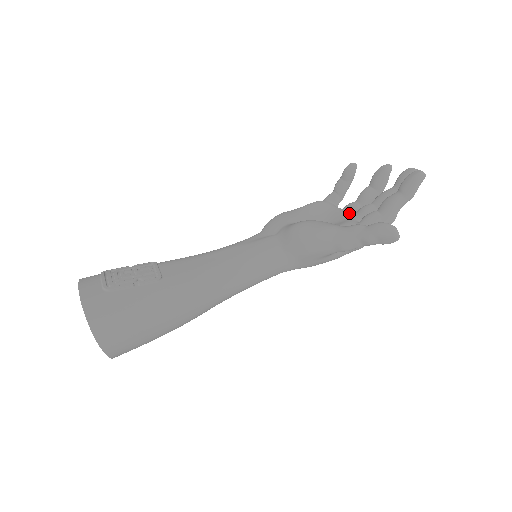
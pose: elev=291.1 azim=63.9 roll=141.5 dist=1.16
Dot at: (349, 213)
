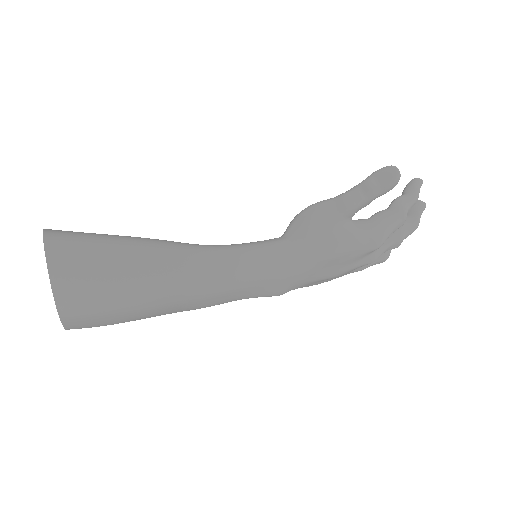
Dot at: occluded
